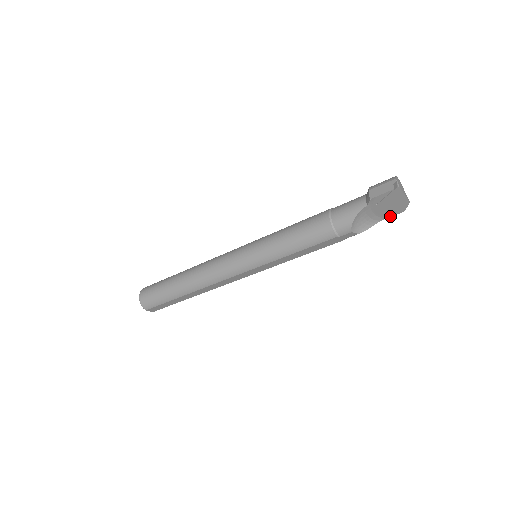
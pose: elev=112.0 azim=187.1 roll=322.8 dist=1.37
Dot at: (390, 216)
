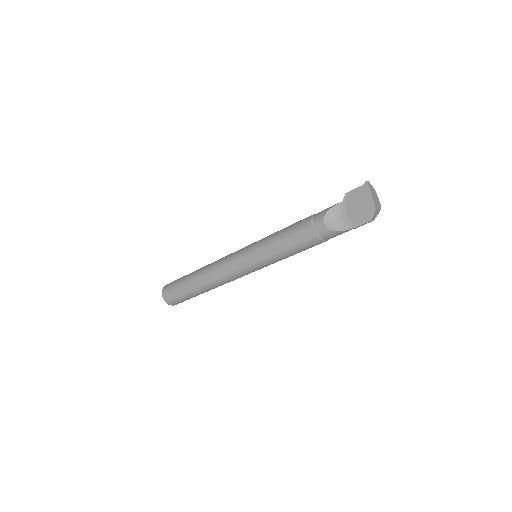
Dot at: (360, 224)
